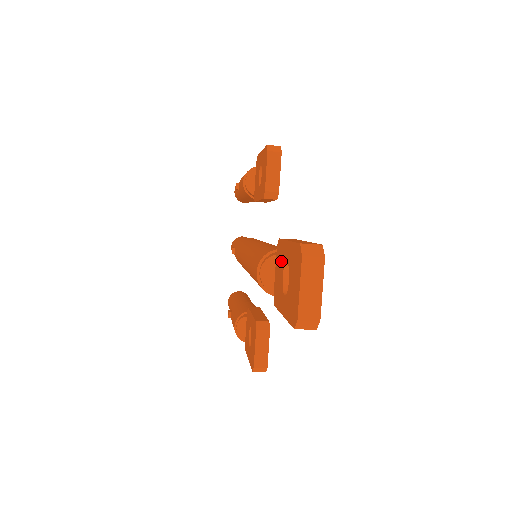
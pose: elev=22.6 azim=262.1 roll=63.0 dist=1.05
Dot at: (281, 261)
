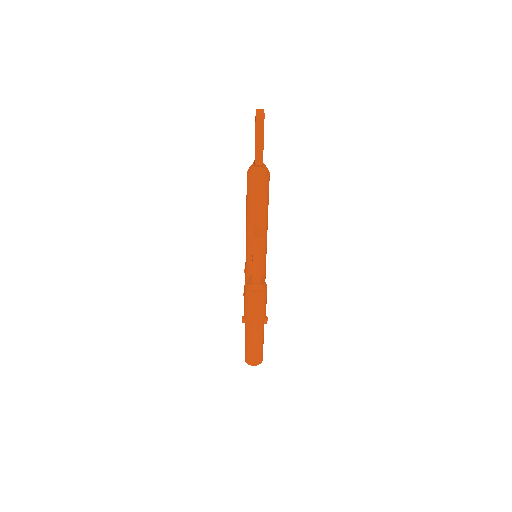
Dot at: occluded
